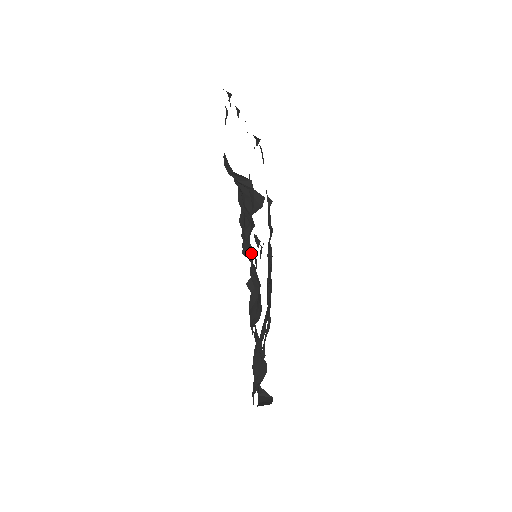
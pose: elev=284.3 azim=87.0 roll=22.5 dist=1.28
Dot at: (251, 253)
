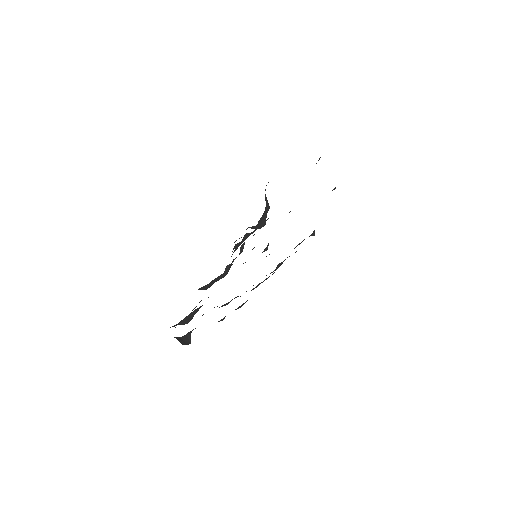
Dot at: occluded
